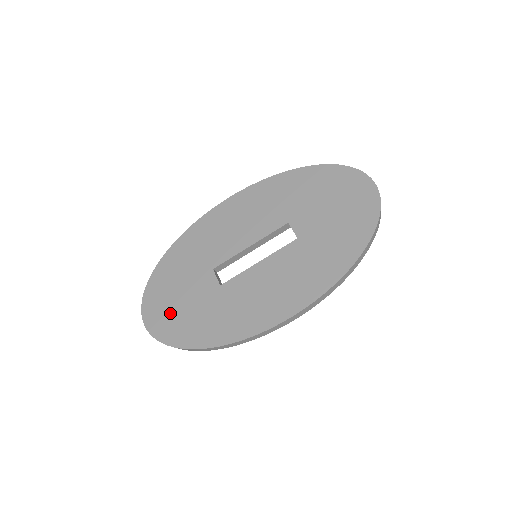
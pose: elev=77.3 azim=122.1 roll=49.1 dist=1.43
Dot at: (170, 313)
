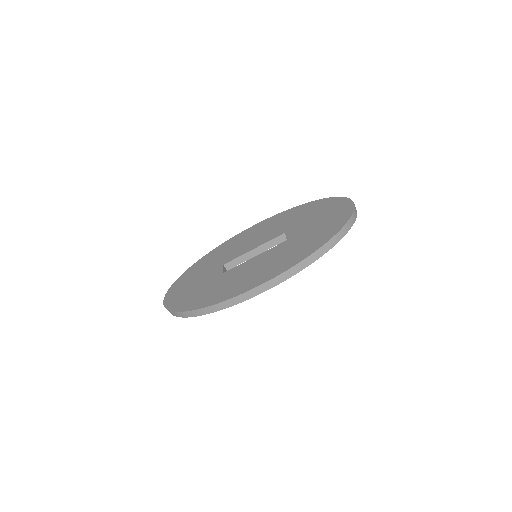
Dot at: (183, 292)
